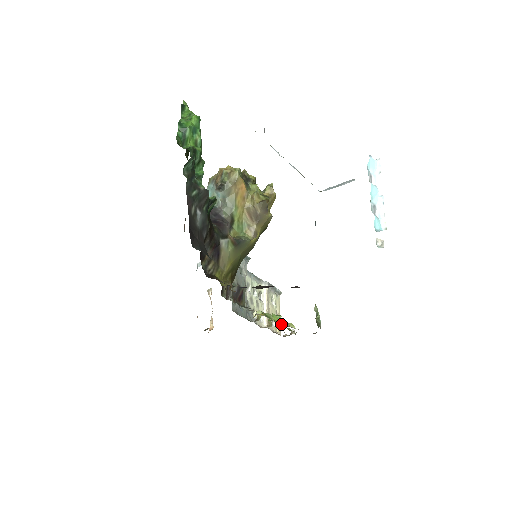
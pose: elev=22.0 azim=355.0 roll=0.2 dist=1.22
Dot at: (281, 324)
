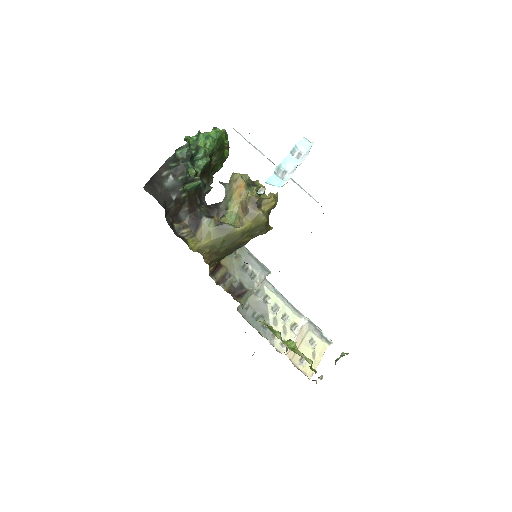
Dot at: (292, 350)
